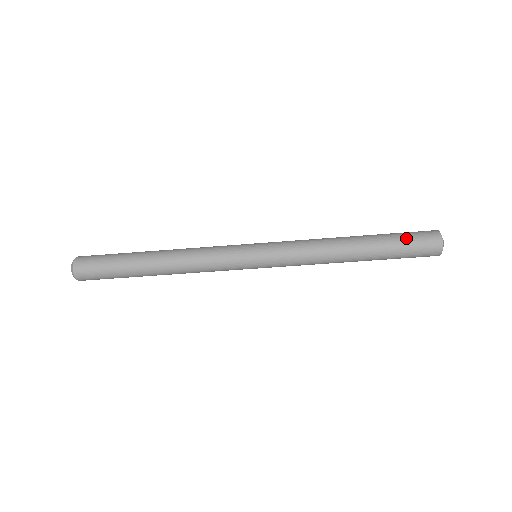
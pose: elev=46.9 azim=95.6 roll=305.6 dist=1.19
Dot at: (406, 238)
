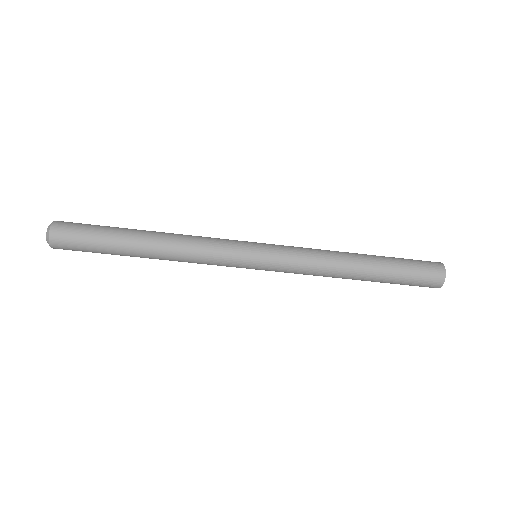
Dot at: (407, 259)
